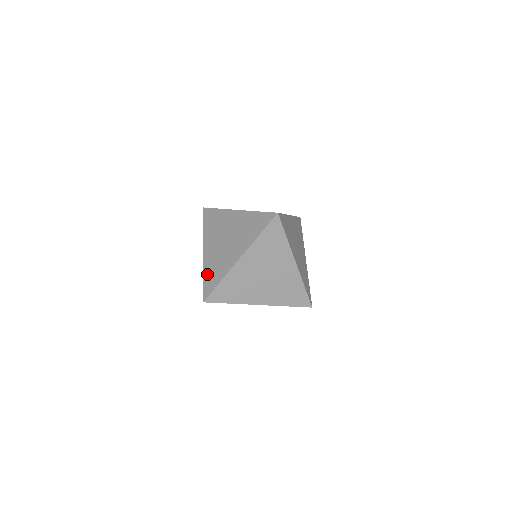
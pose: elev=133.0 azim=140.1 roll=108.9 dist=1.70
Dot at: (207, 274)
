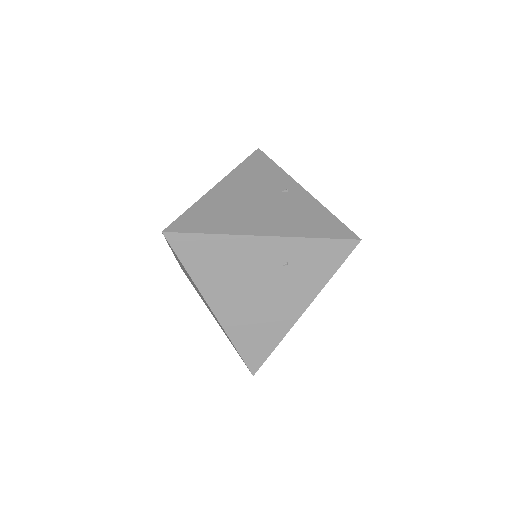
Dot at: occluded
